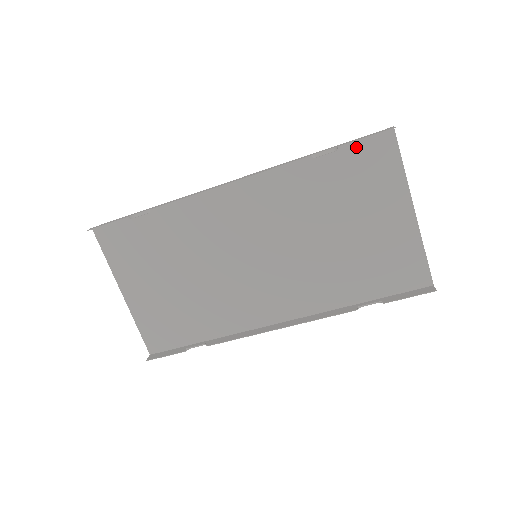
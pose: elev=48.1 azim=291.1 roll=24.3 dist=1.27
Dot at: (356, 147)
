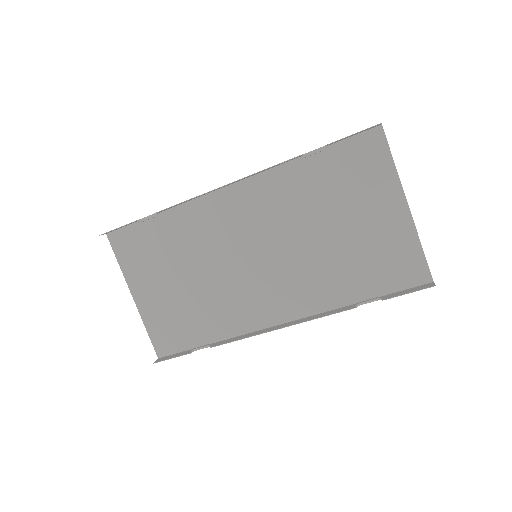
Dot at: (346, 145)
